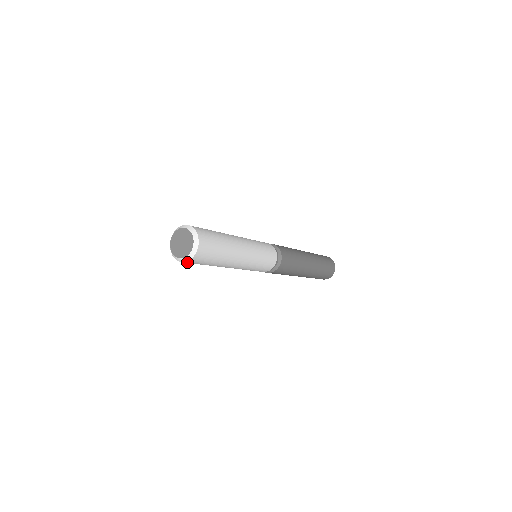
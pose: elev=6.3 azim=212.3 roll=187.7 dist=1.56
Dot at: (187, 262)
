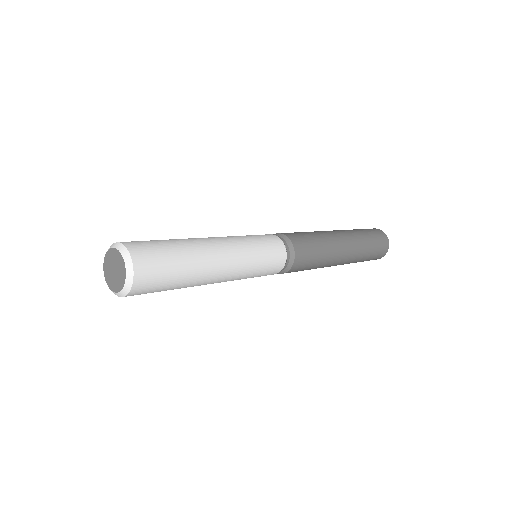
Dot at: (136, 286)
